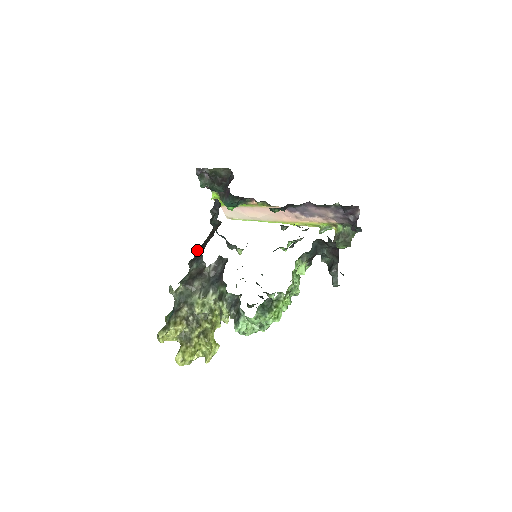
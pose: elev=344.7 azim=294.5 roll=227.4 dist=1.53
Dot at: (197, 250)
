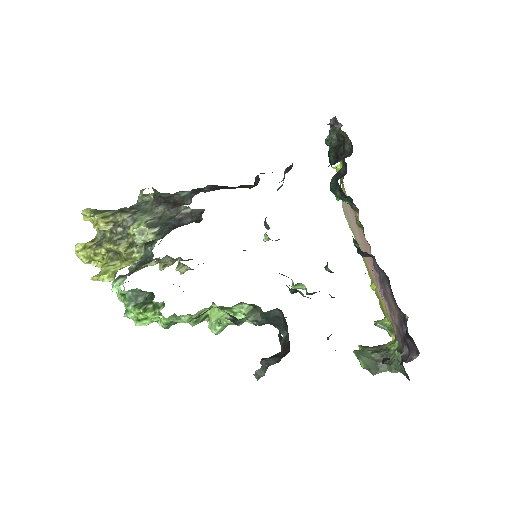
Dot at: (212, 185)
